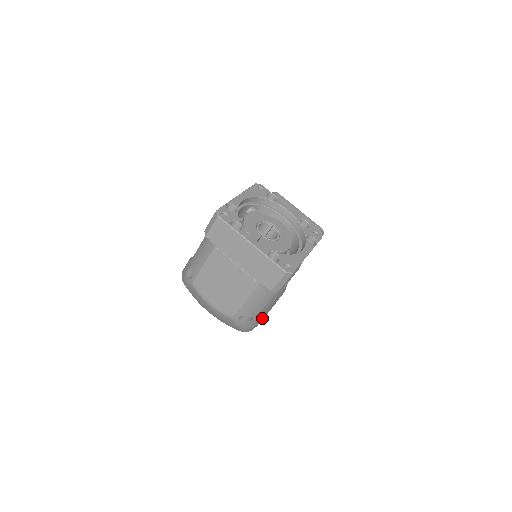
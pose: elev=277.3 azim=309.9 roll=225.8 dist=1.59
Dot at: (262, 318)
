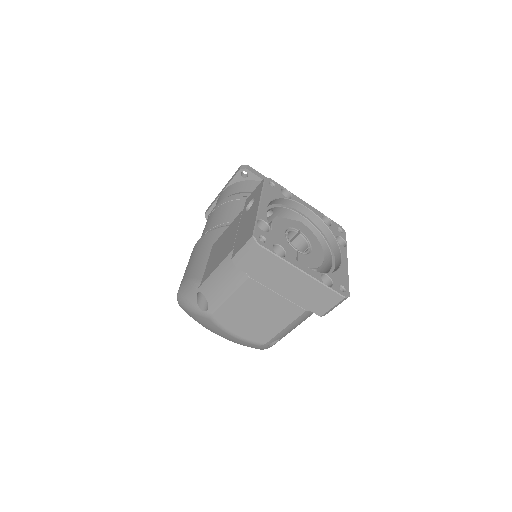
Dot at: occluded
